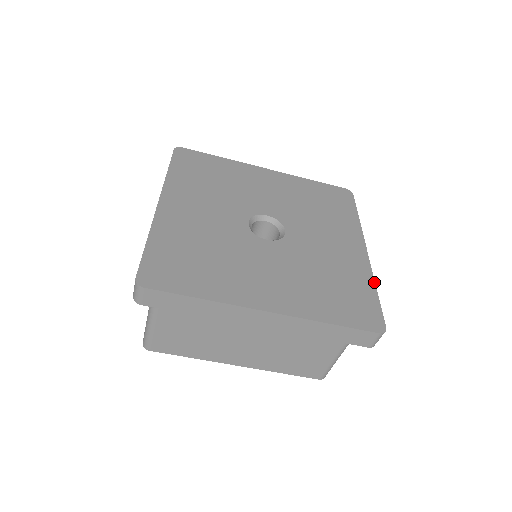
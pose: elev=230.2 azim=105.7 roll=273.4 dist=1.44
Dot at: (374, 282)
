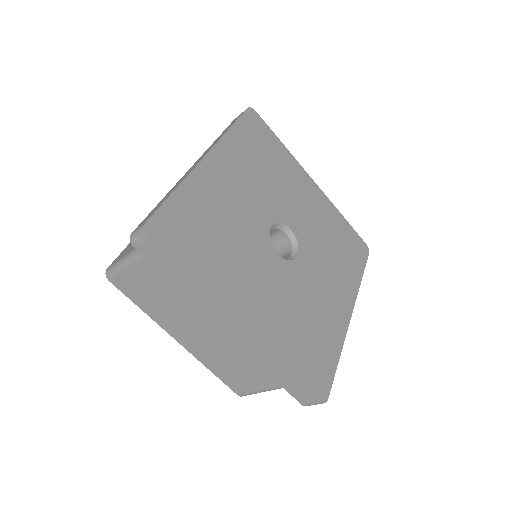
Dot at: (341, 350)
